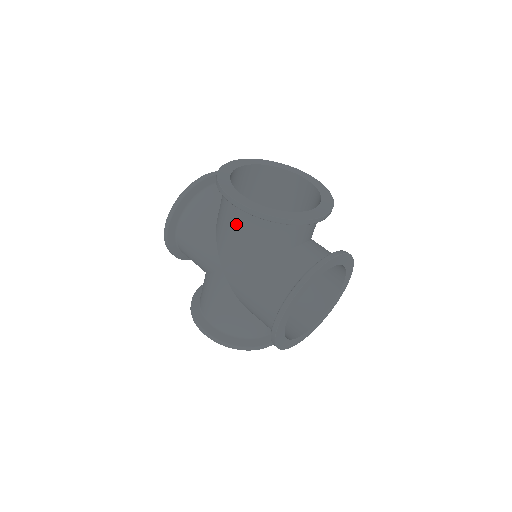
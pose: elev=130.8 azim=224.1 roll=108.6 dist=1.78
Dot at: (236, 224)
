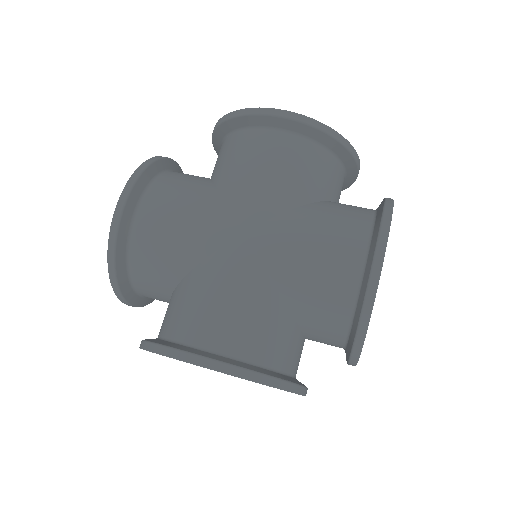
Dot at: (272, 154)
